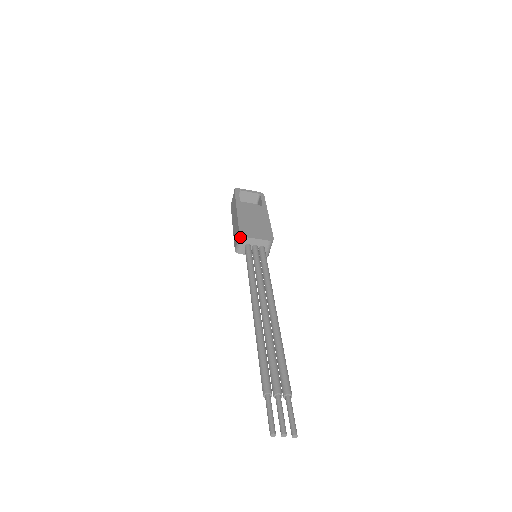
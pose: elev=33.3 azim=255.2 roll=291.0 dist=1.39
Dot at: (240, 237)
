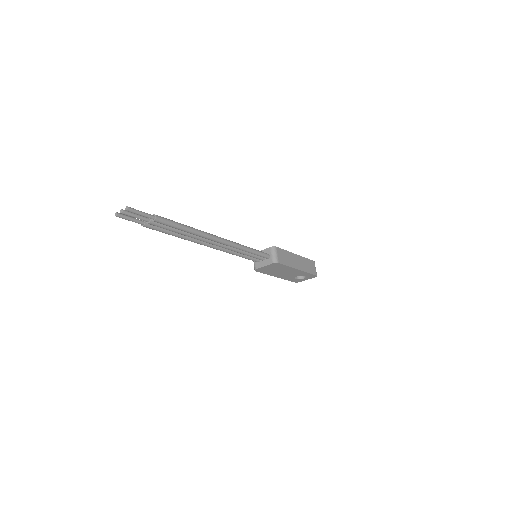
Dot at: occluded
